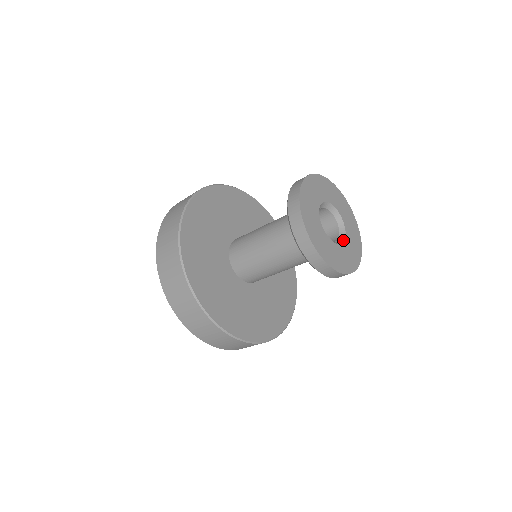
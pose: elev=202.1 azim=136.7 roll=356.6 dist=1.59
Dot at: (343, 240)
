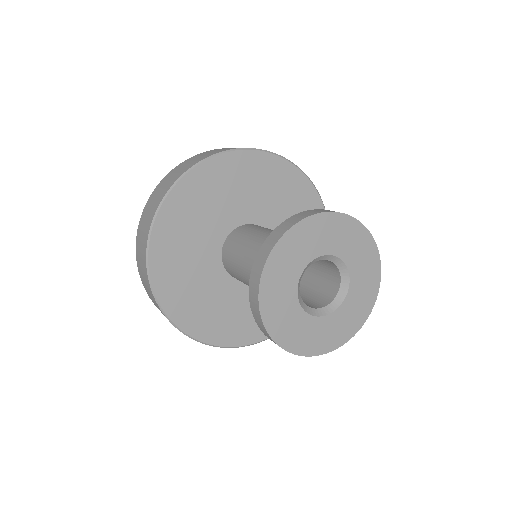
Dot at: (333, 309)
